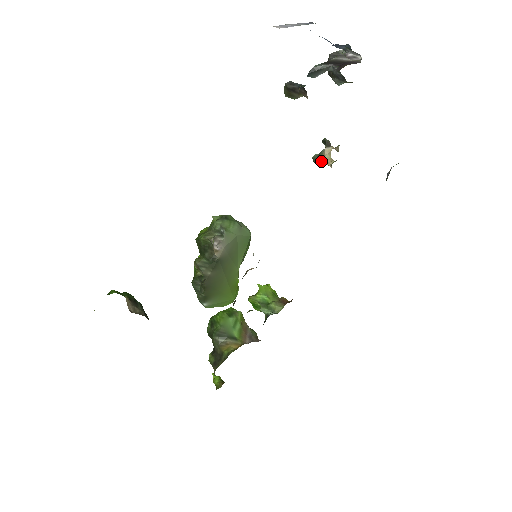
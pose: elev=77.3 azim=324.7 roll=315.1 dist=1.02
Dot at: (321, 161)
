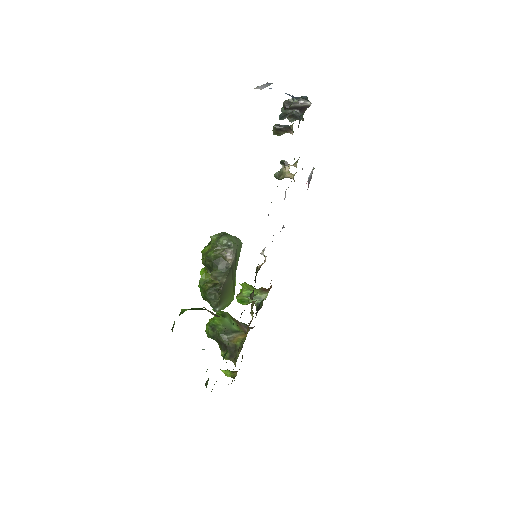
Dot at: (285, 176)
